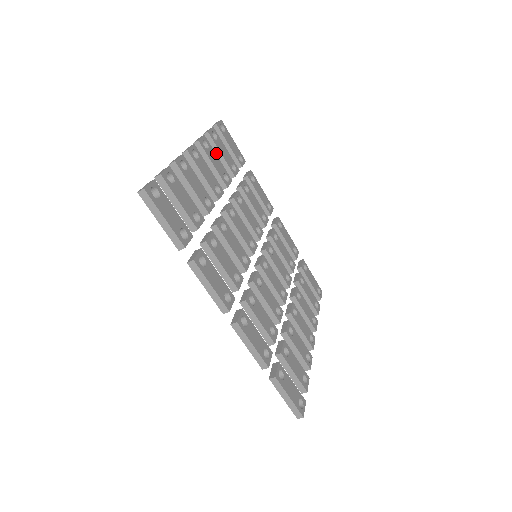
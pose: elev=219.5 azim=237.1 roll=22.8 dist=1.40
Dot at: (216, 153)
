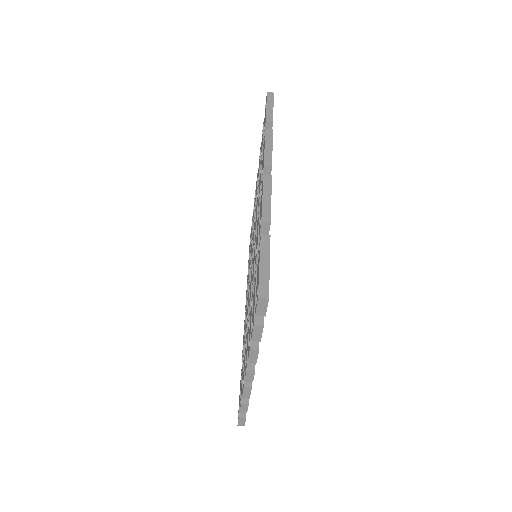
Dot at: occluded
